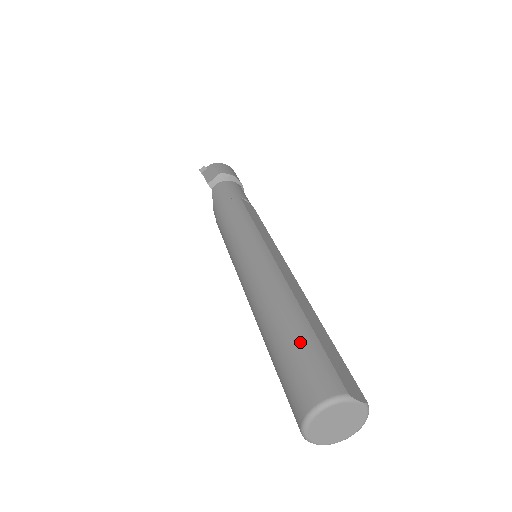
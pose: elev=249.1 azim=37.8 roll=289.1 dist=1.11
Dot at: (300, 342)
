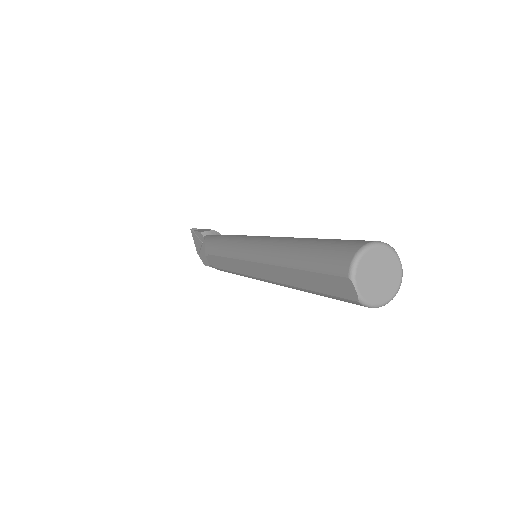
Dot at: (337, 239)
